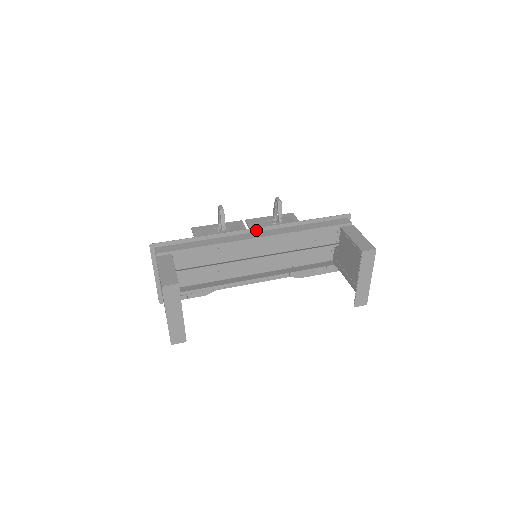
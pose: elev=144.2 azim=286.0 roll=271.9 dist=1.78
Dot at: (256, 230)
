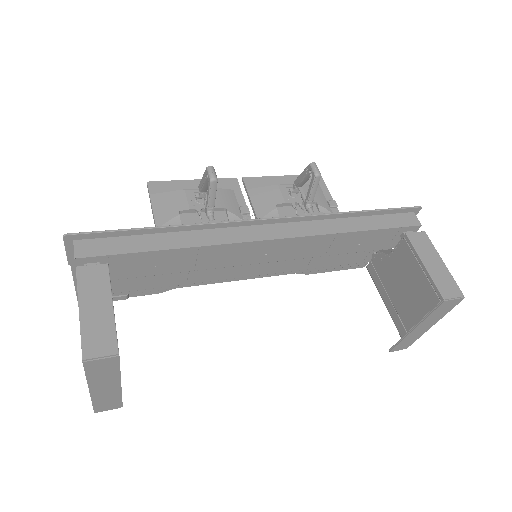
Dot at: (268, 221)
